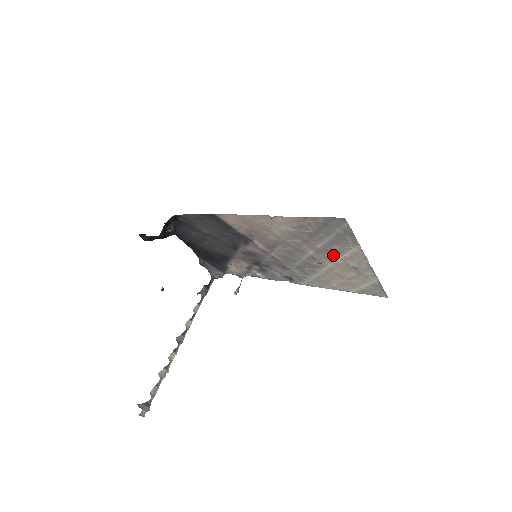
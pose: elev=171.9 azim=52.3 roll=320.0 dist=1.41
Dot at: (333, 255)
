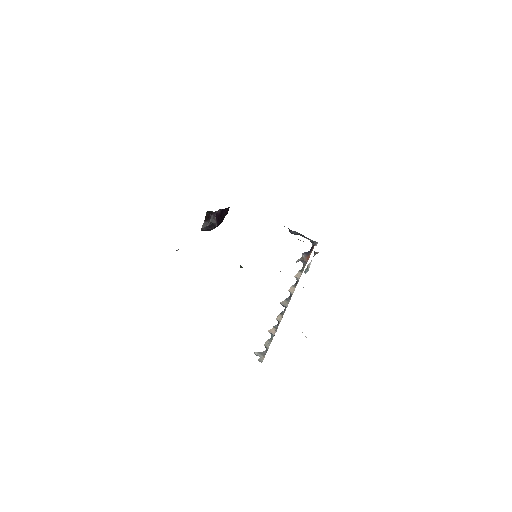
Dot at: occluded
